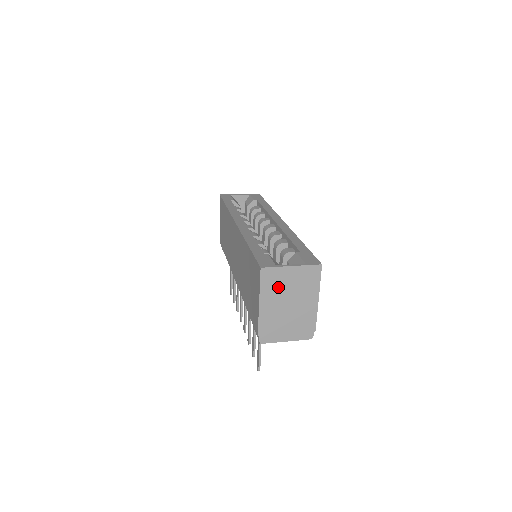
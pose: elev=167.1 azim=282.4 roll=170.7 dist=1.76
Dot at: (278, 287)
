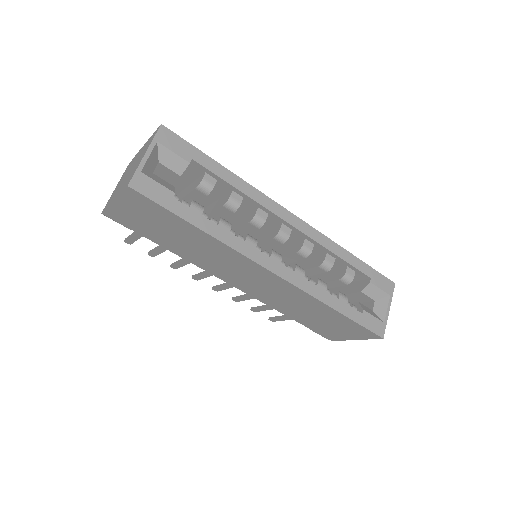
Dot at: occluded
